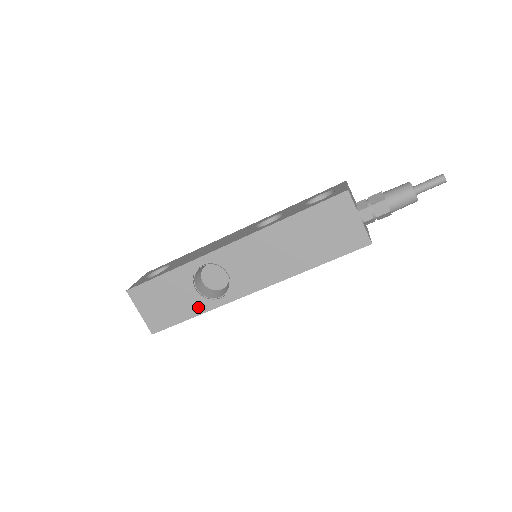
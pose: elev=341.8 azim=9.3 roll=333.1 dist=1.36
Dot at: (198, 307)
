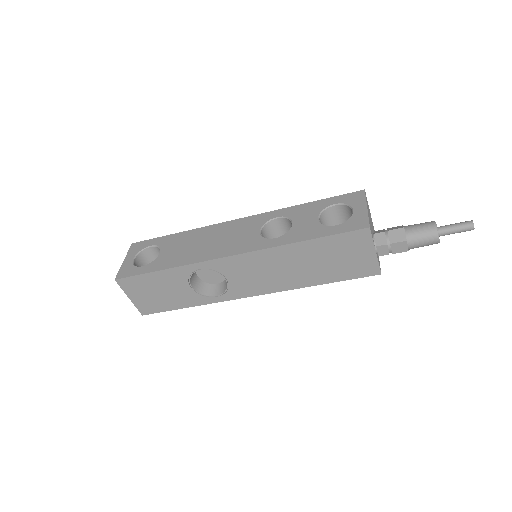
Dot at: (192, 301)
